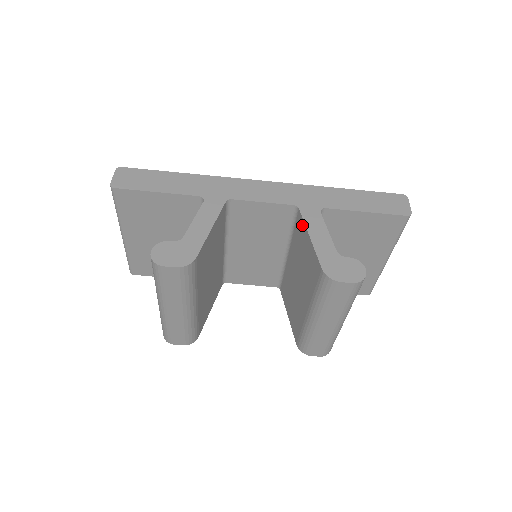
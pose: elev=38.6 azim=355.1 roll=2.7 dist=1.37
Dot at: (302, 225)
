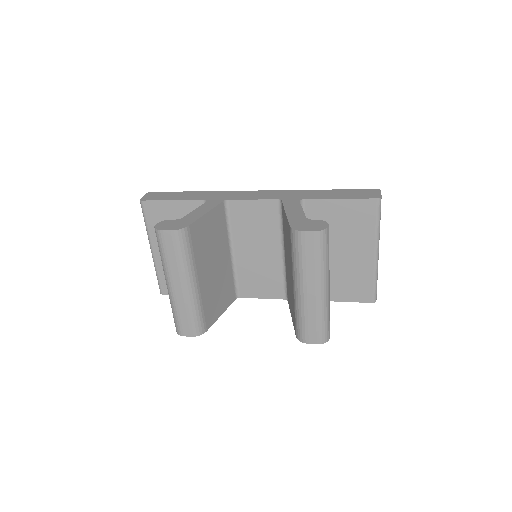
Dot at: (283, 211)
